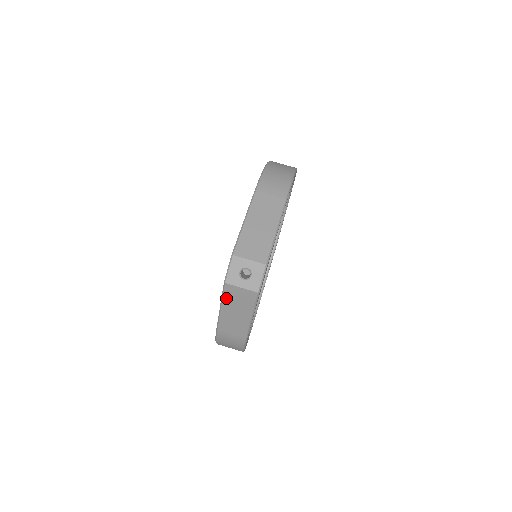
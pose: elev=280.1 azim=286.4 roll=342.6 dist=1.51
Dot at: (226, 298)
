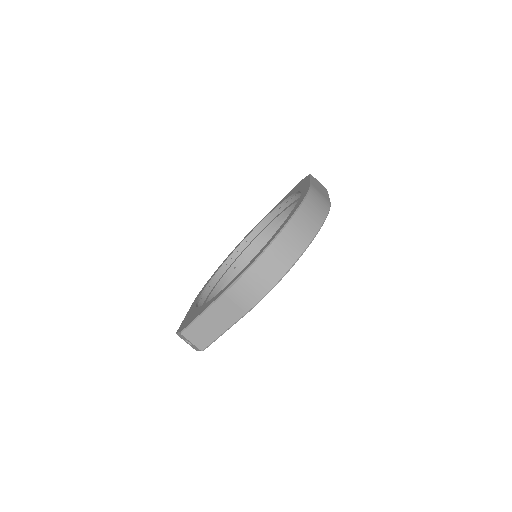
Dot at: occluded
